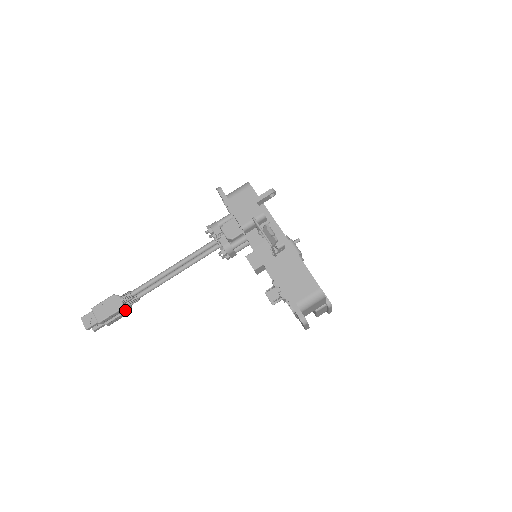
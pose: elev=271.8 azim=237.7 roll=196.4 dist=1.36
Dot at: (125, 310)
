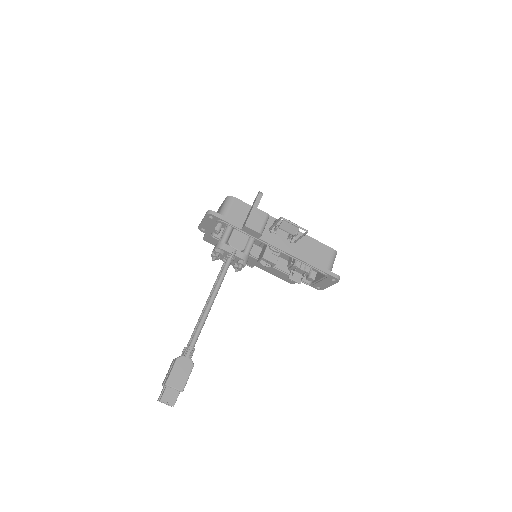
Dot at: occluded
